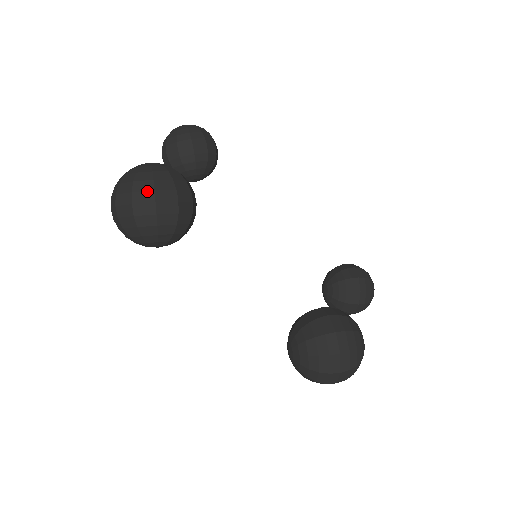
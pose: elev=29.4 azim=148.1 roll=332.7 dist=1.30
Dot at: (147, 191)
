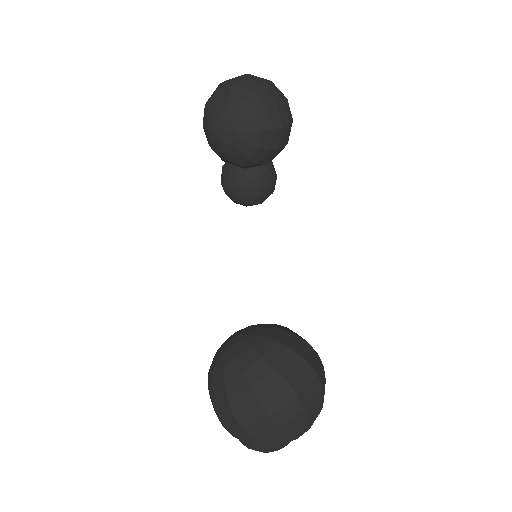
Dot at: (282, 93)
